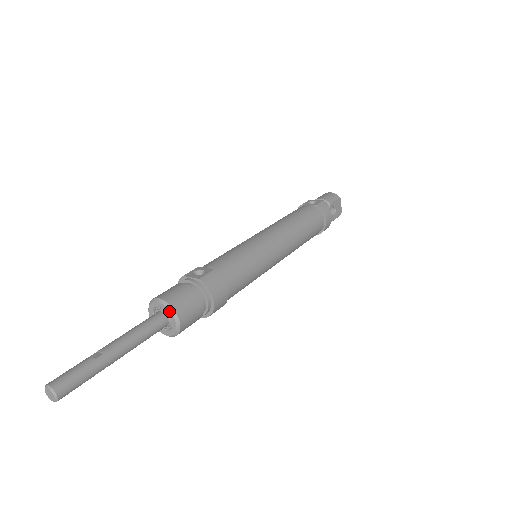
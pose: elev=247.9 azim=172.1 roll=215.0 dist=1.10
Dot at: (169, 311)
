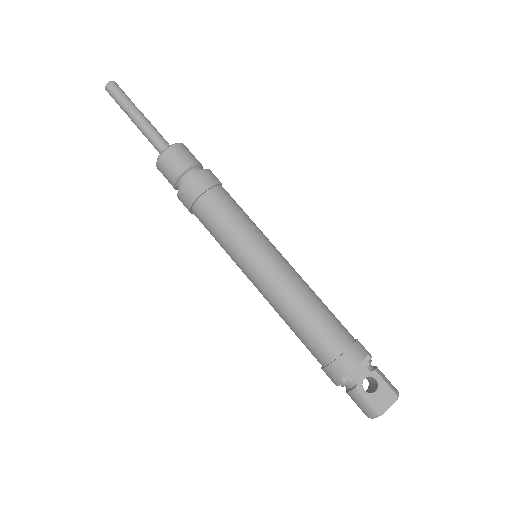
Dot at: (176, 144)
